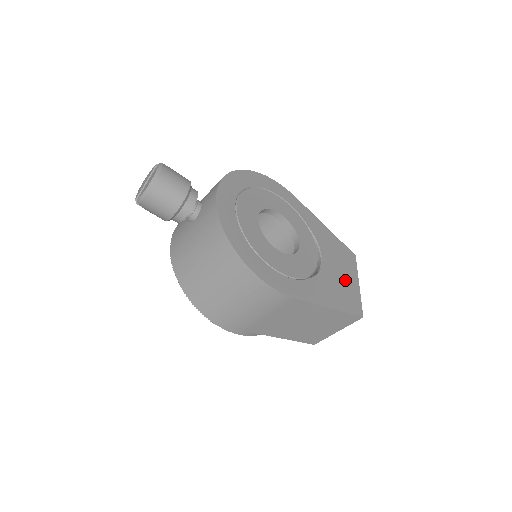
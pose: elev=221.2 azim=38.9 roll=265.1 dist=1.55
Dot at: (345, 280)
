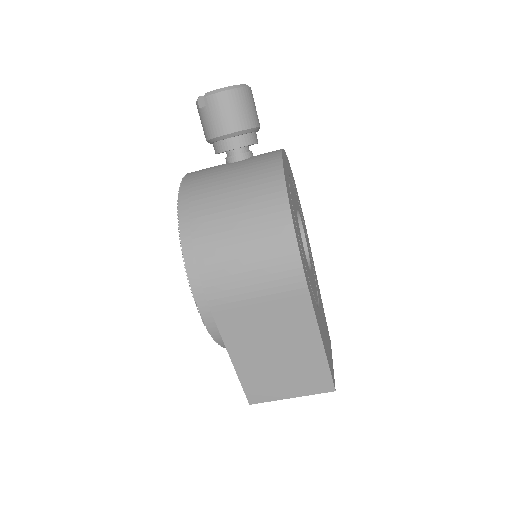
Dot at: occluded
